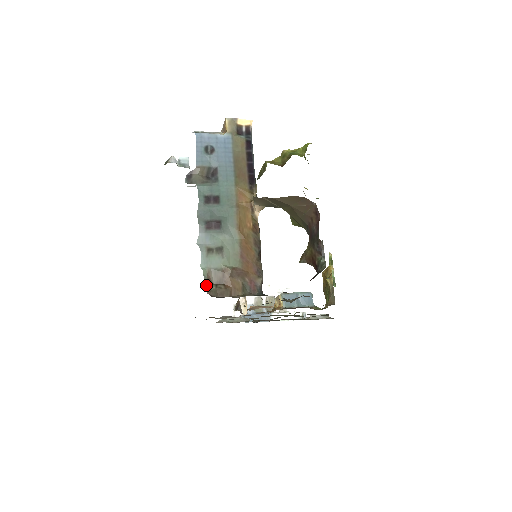
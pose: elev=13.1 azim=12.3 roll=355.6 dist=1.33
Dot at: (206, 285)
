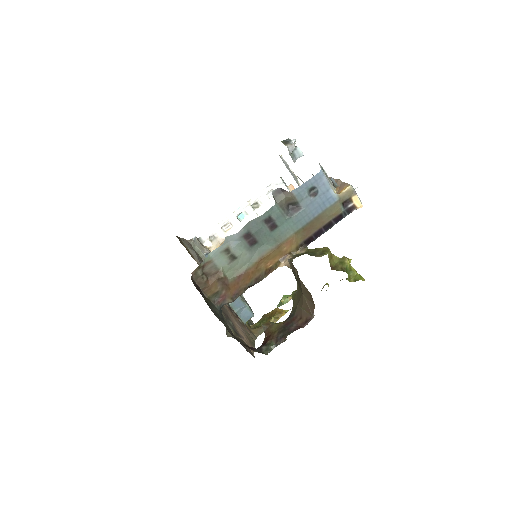
Dot at: (198, 267)
